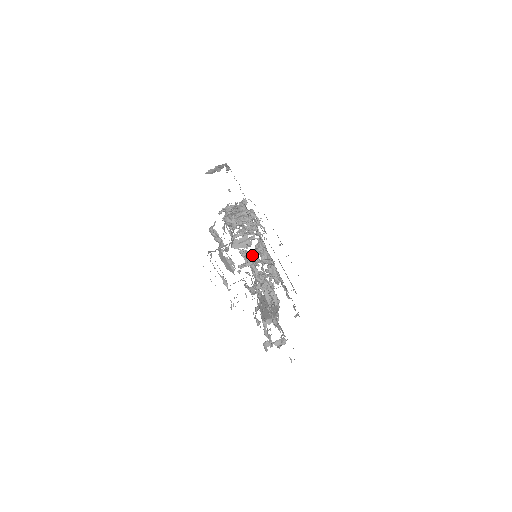
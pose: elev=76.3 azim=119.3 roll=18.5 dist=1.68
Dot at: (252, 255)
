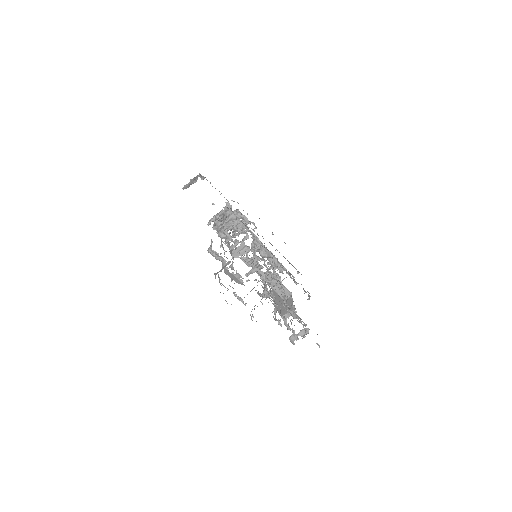
Dot at: (253, 259)
